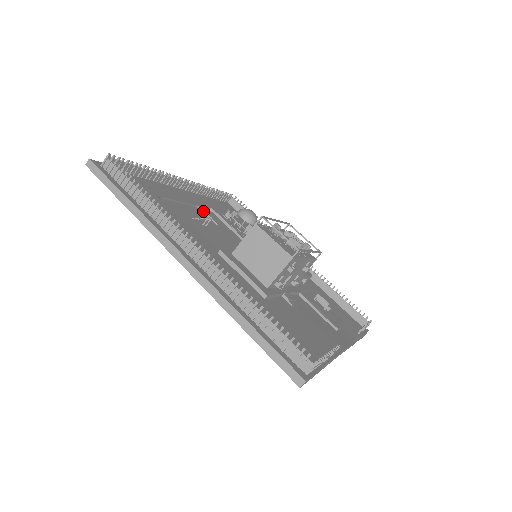
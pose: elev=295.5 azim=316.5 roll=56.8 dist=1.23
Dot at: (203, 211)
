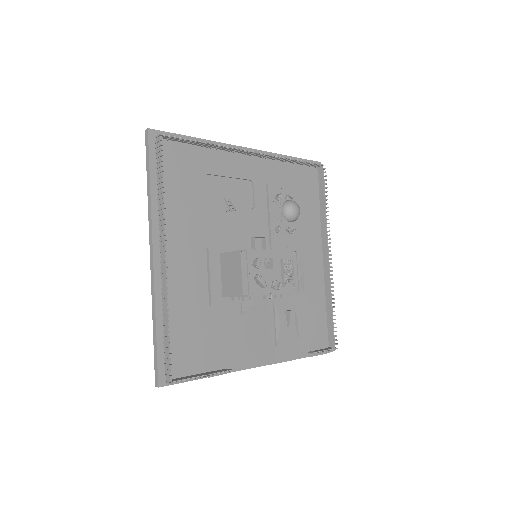
Dot at: (253, 187)
